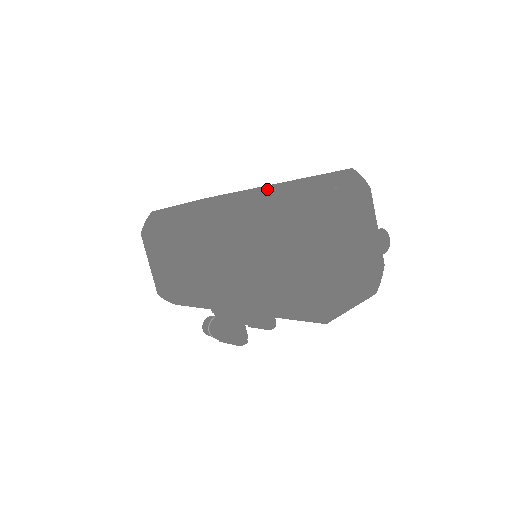
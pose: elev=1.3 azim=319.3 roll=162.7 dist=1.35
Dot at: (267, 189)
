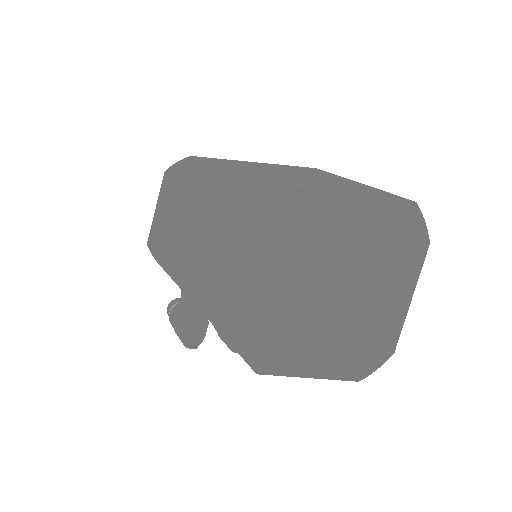
Dot at: (286, 165)
